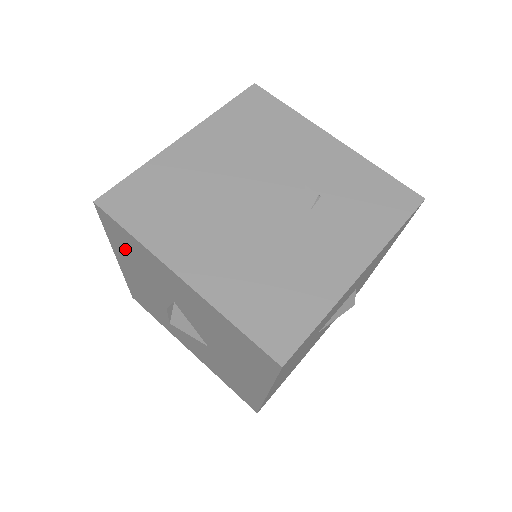
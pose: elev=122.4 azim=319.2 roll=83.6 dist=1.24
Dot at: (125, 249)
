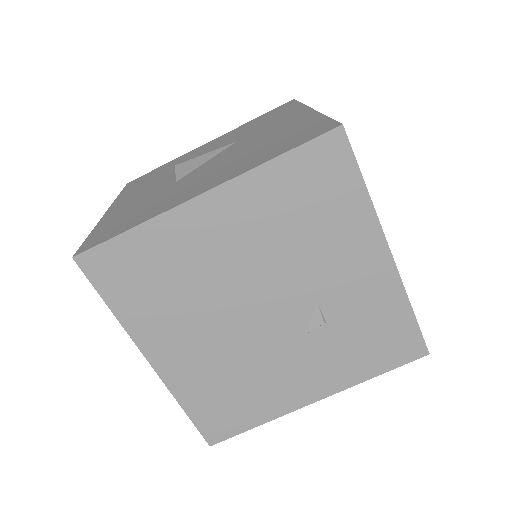
Dot at: occluded
